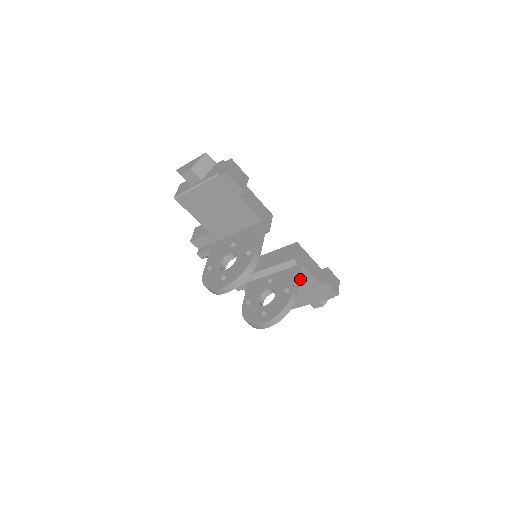
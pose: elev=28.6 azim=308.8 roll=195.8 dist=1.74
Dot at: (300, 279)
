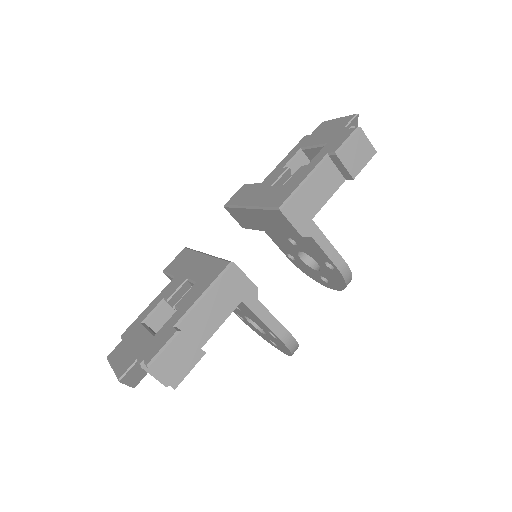
Dot at: occluded
